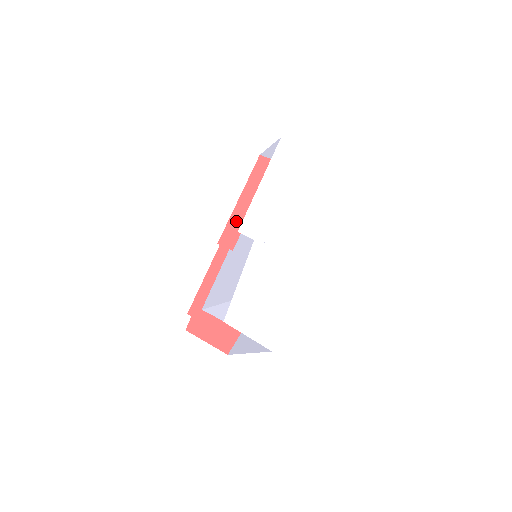
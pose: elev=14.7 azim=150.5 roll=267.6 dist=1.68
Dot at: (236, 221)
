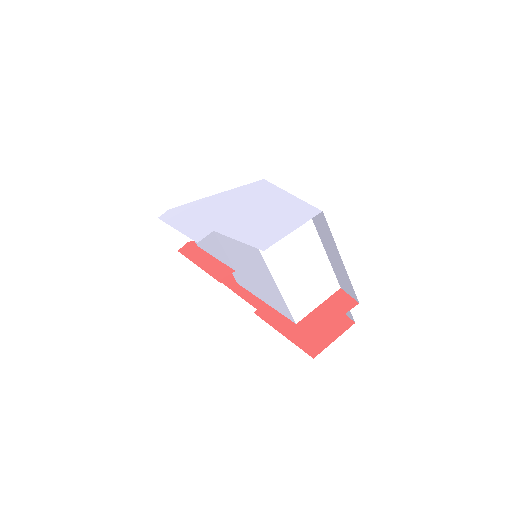
Dot at: (213, 268)
